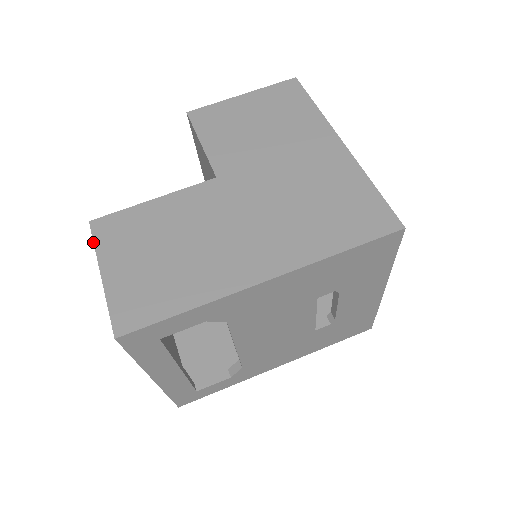
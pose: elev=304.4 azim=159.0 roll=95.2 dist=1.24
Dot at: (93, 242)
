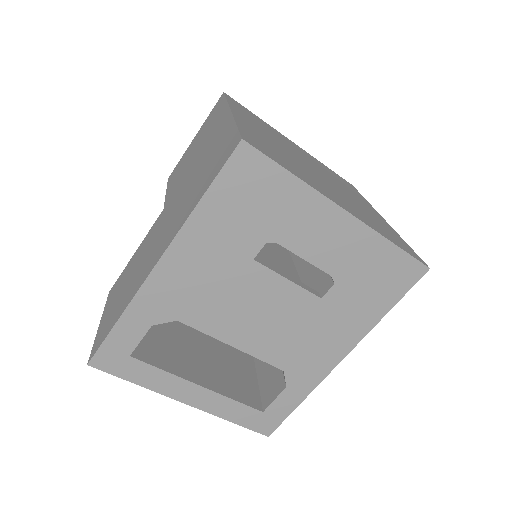
Dot at: (105, 304)
